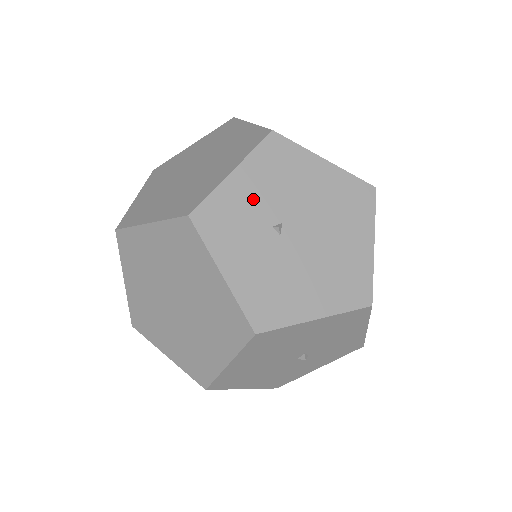
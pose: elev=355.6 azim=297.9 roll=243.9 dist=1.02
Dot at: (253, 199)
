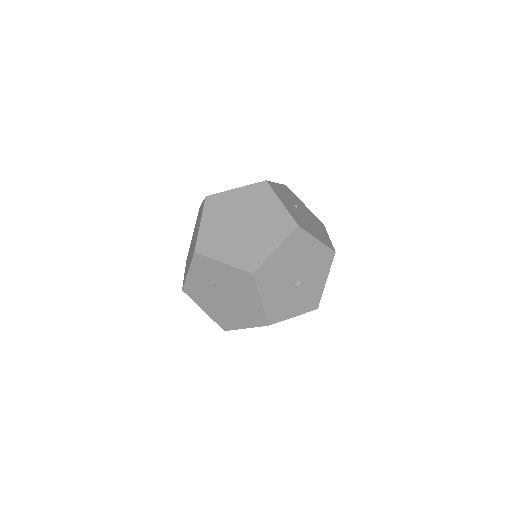
Dot at: (285, 194)
